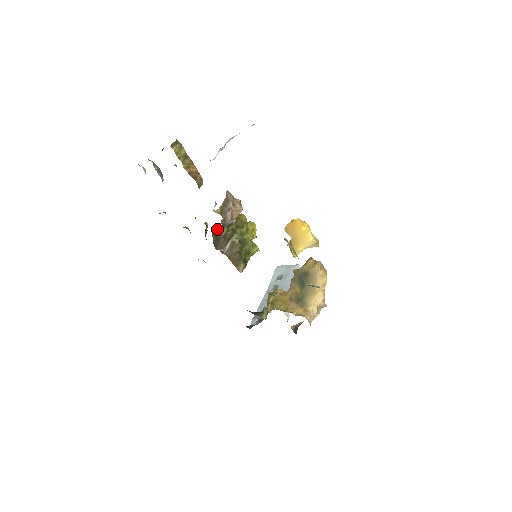
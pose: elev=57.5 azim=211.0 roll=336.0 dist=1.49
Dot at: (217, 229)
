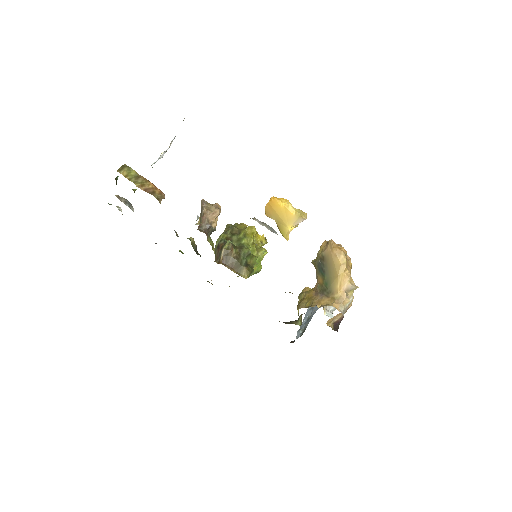
Dot at: occluded
